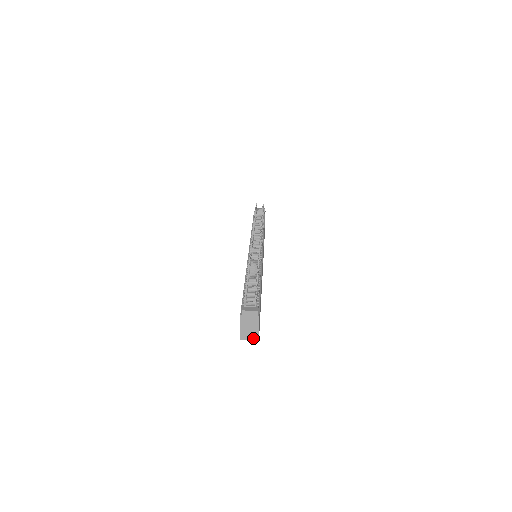
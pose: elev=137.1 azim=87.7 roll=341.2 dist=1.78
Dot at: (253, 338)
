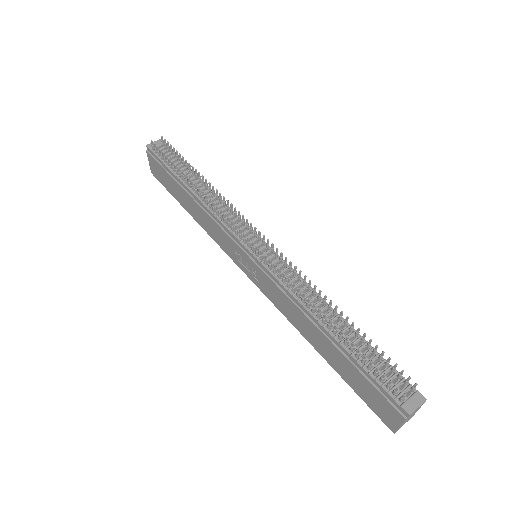
Dot at: occluded
